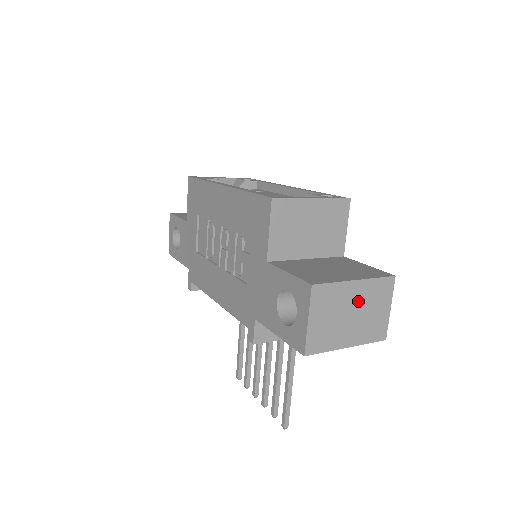
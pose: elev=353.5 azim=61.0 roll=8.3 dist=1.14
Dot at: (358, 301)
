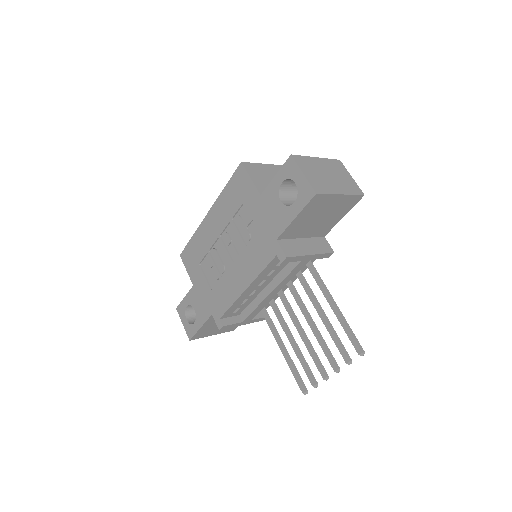
Dot at: (327, 169)
